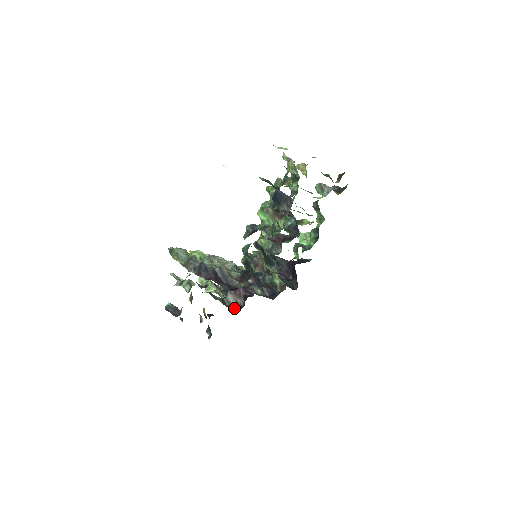
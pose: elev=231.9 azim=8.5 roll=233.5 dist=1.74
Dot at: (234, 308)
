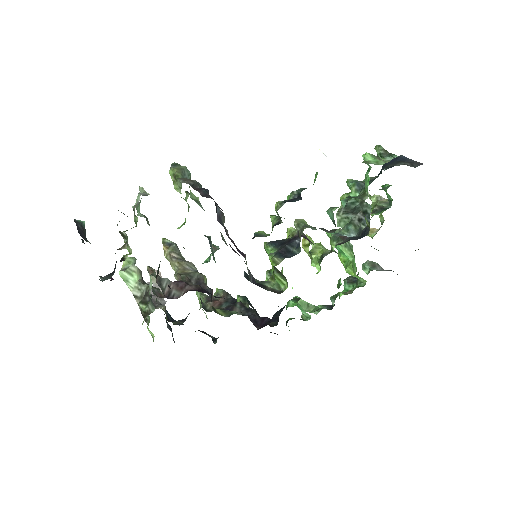
Dot at: (142, 311)
